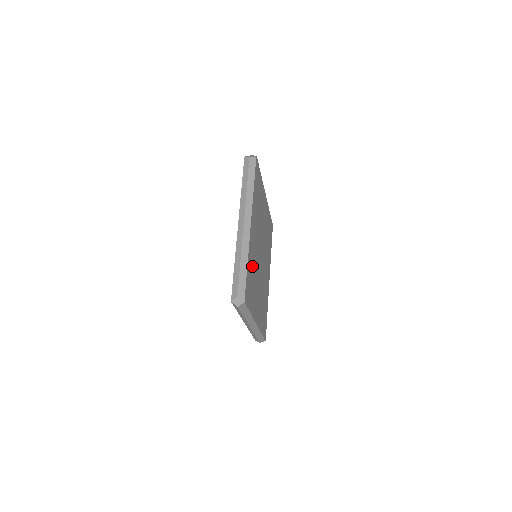
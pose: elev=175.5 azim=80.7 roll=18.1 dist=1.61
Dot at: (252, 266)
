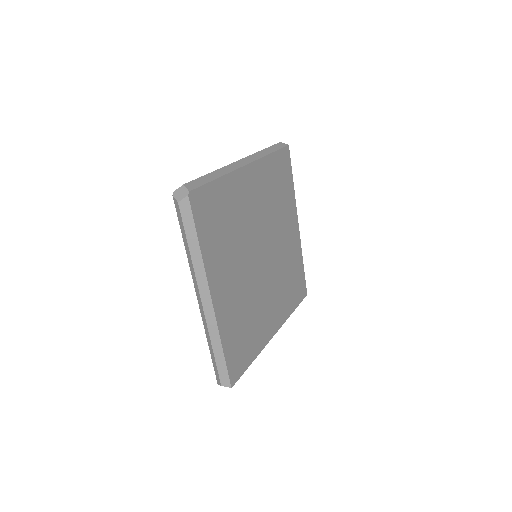
Dot at: (238, 321)
